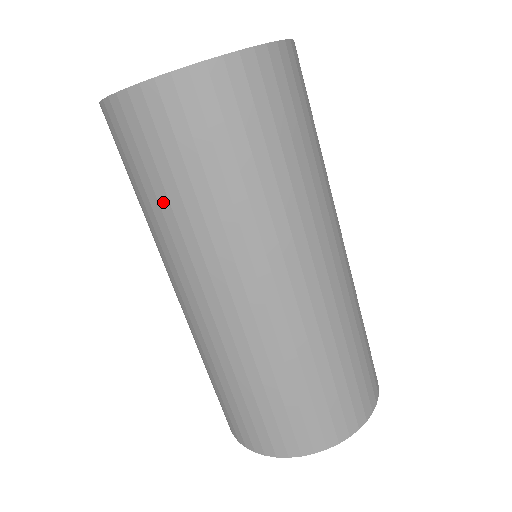
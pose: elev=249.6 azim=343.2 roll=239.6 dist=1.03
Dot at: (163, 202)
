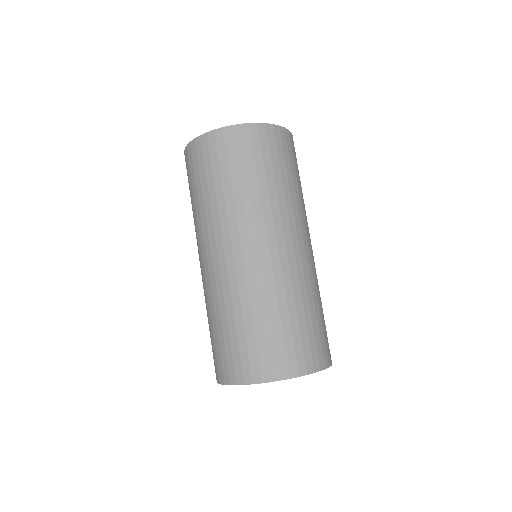
Dot at: (254, 183)
